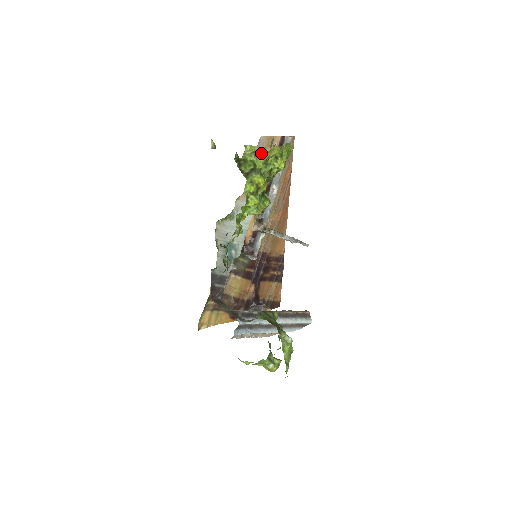
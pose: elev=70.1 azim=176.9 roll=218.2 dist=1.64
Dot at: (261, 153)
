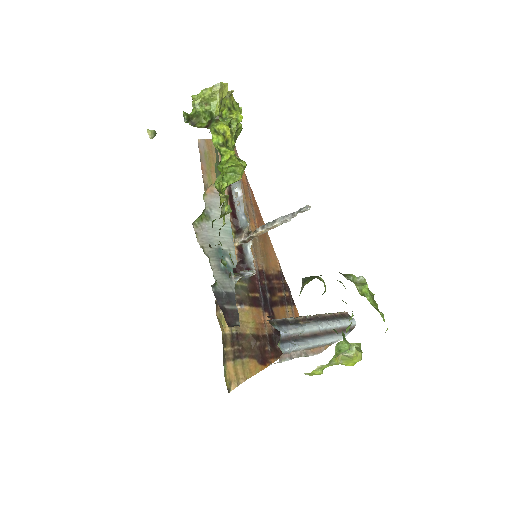
Dot at: (212, 97)
